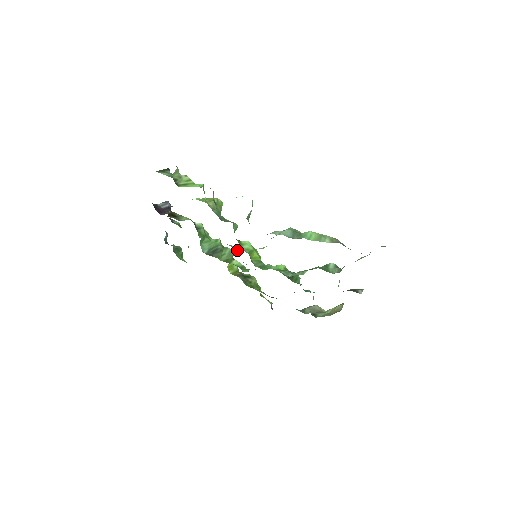
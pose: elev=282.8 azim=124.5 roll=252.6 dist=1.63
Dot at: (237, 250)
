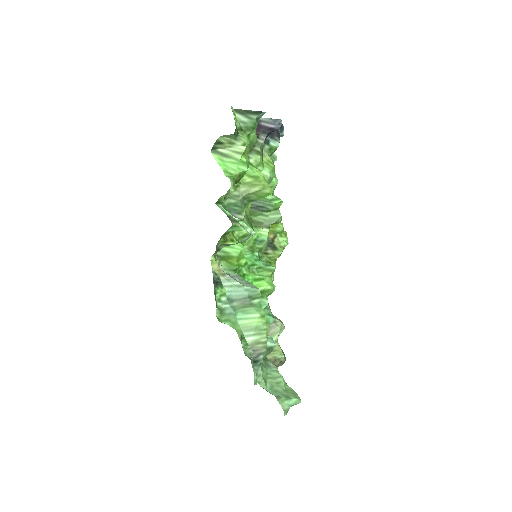
Dot at: (248, 235)
